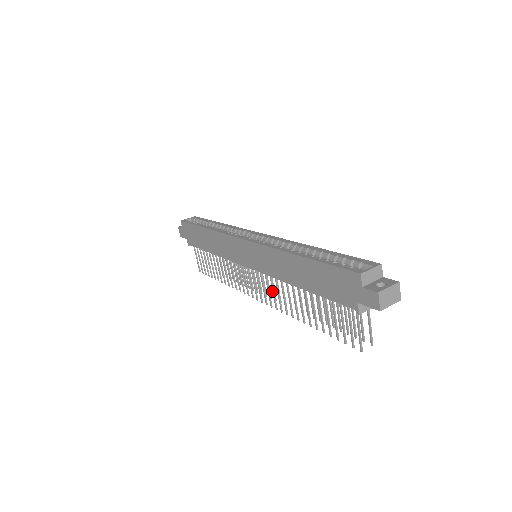
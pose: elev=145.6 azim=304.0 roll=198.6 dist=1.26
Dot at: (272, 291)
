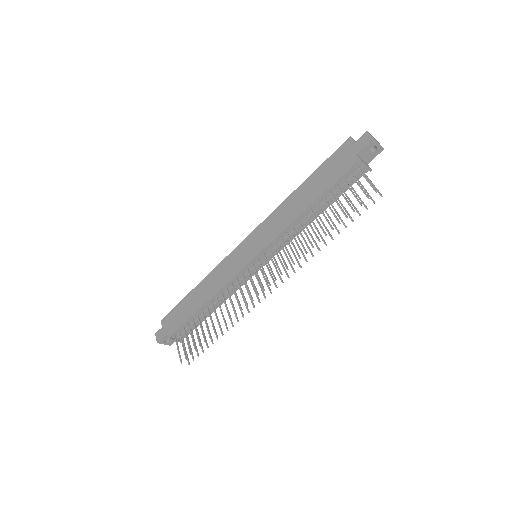
Dot at: (280, 255)
